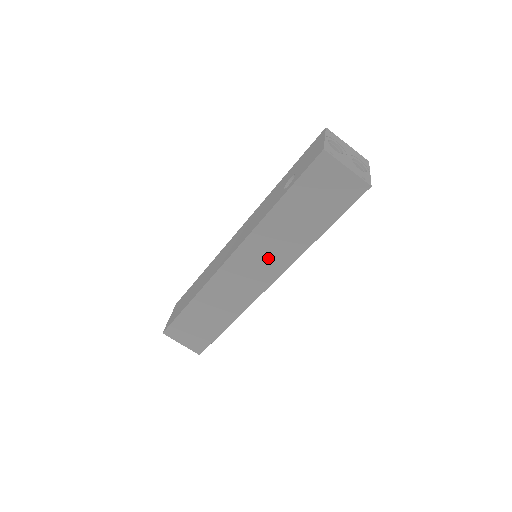
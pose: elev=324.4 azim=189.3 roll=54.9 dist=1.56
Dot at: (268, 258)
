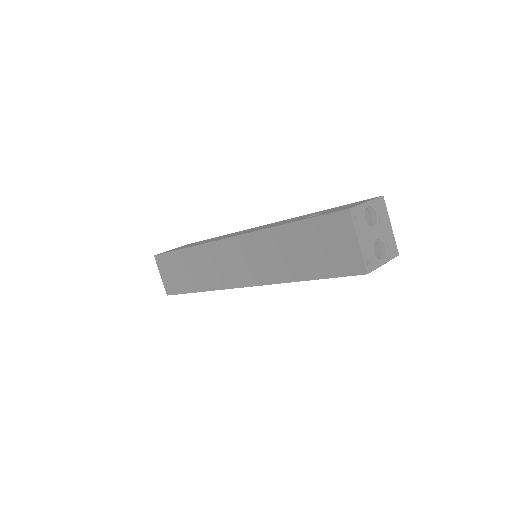
Dot at: (255, 263)
